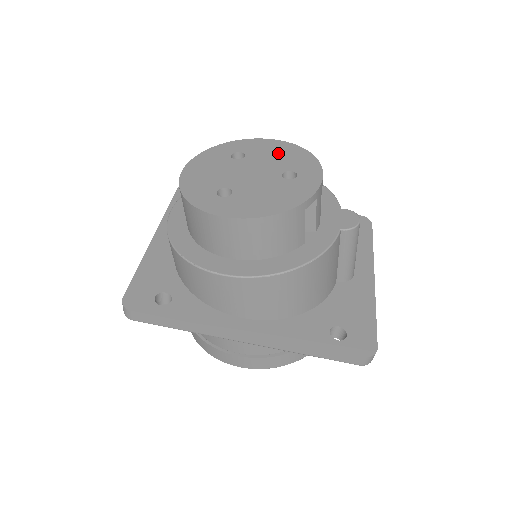
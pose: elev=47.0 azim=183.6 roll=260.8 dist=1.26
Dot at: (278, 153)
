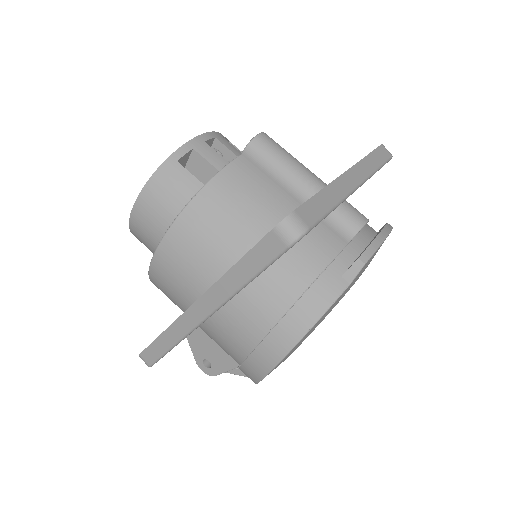
Dot at: occluded
